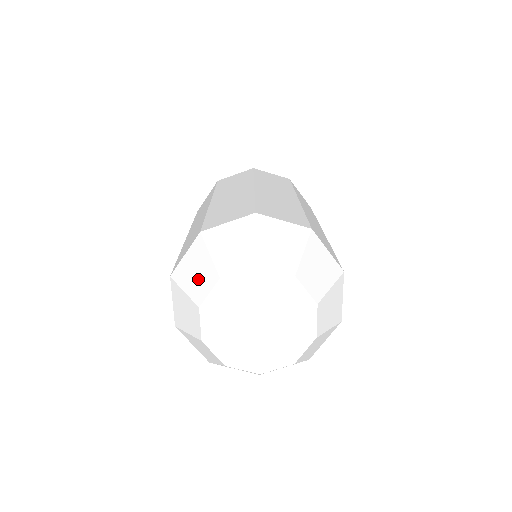
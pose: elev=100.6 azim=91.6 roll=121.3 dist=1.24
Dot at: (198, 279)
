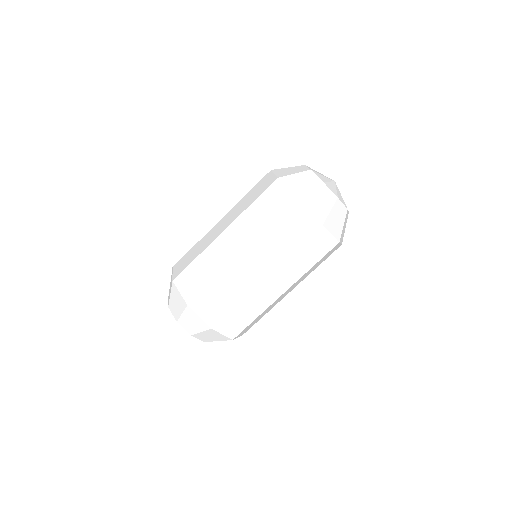
Dot at: (174, 306)
